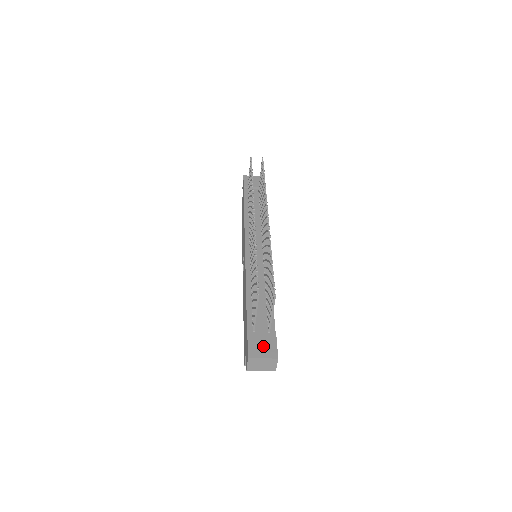
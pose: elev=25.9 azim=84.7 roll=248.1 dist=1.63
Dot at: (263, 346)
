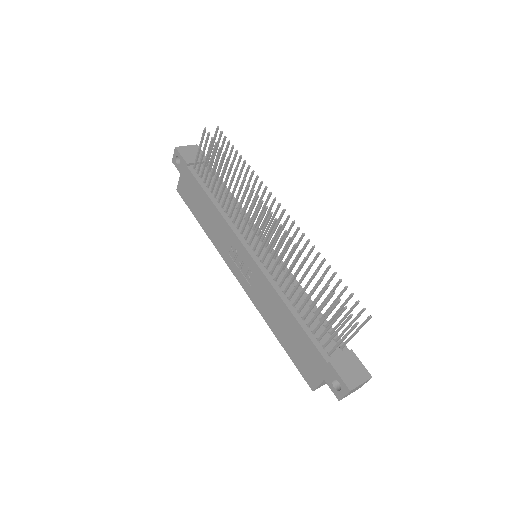
Dot at: (352, 370)
